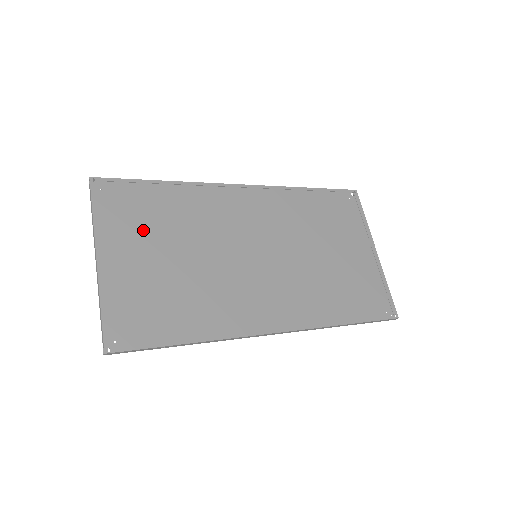
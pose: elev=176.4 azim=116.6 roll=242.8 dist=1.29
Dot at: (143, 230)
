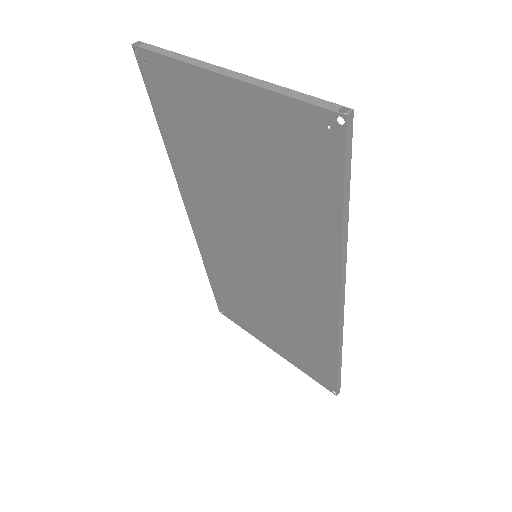
Dot at: (201, 127)
